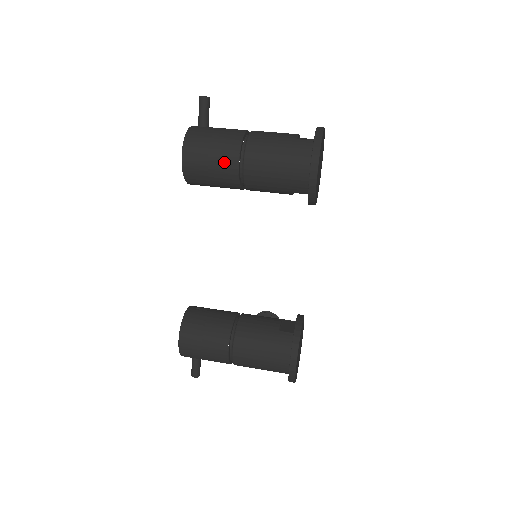
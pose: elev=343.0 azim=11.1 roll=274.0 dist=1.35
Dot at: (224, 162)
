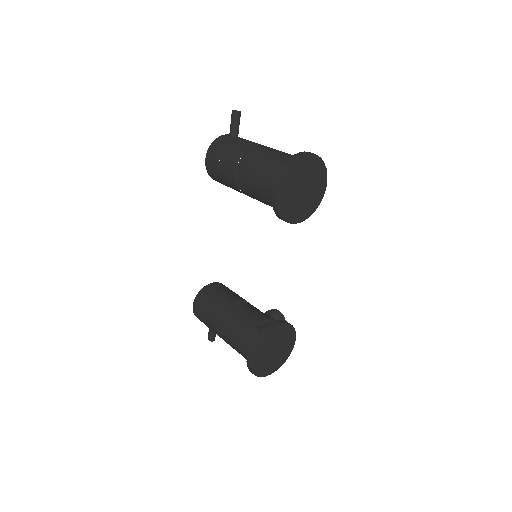
Dot at: (227, 169)
